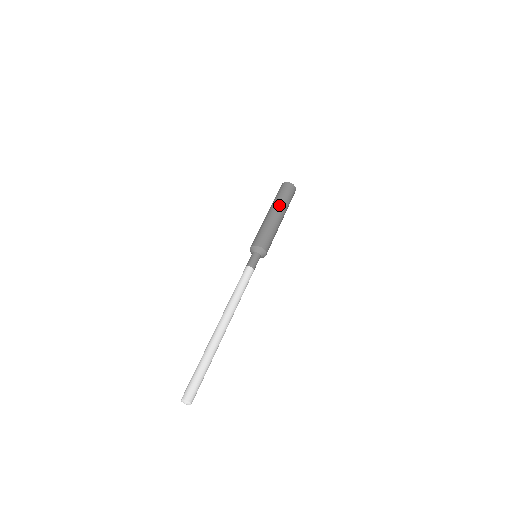
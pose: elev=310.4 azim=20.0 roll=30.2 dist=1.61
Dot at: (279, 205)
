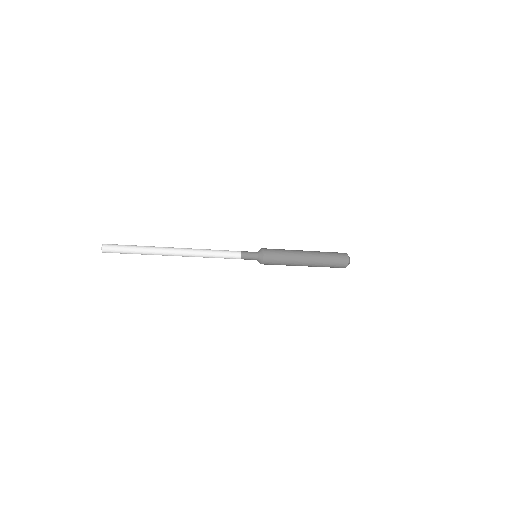
Dot at: occluded
